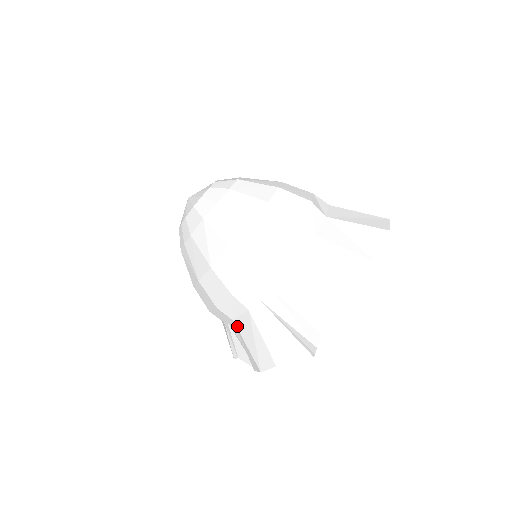
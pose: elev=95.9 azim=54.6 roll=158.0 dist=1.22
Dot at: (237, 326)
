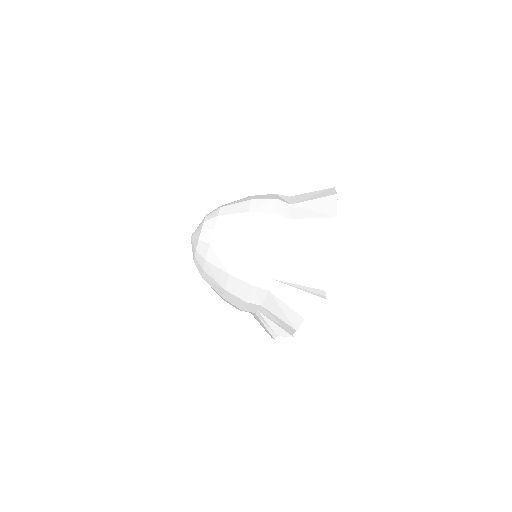
Dot at: (266, 308)
